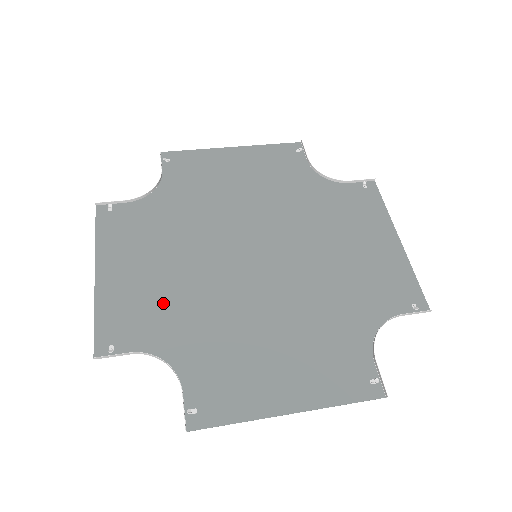
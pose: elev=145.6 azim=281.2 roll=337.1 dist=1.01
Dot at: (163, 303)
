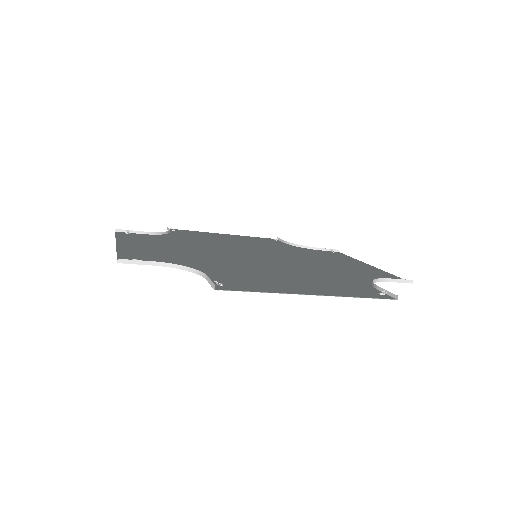
Dot at: (180, 257)
